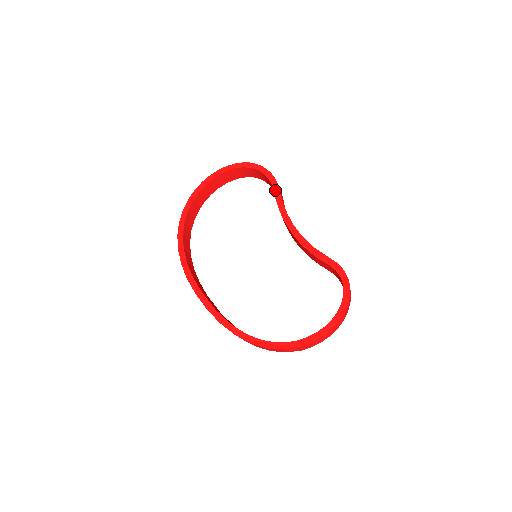
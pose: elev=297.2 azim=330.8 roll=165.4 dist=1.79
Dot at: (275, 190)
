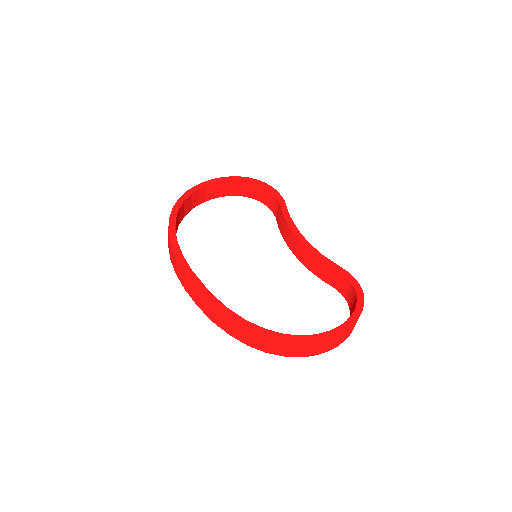
Dot at: (281, 204)
